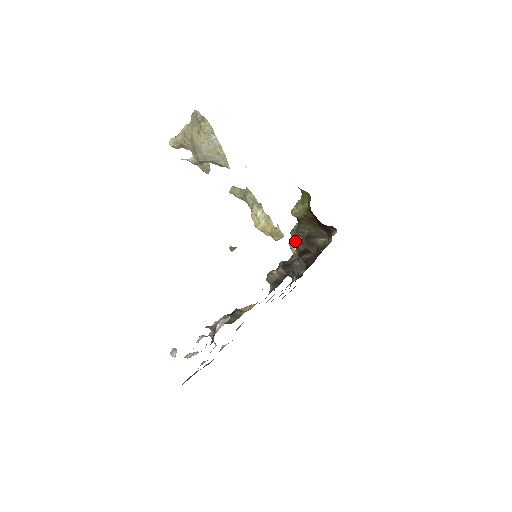
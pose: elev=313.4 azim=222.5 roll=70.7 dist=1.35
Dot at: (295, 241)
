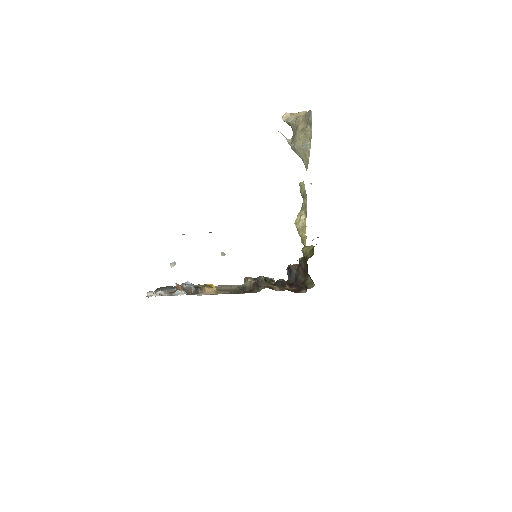
Dot at: (300, 261)
